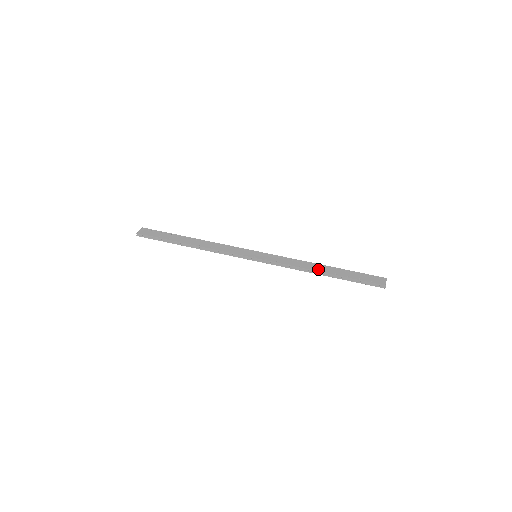
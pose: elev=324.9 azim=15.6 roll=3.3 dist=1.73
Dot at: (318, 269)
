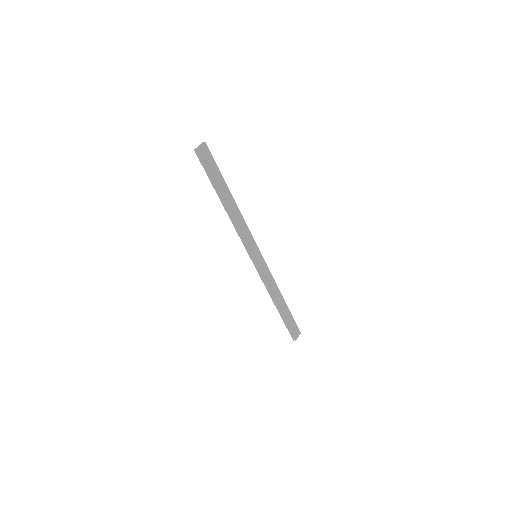
Dot at: (278, 301)
